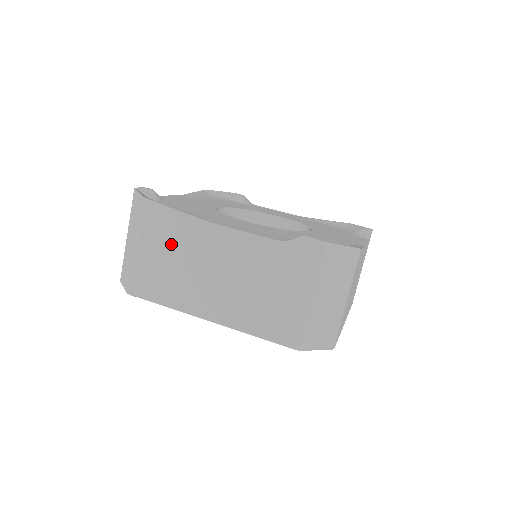
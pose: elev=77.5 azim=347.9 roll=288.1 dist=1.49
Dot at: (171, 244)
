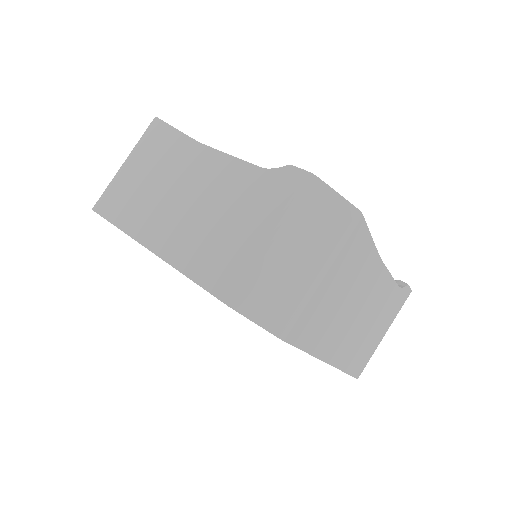
Dot at: (156, 162)
